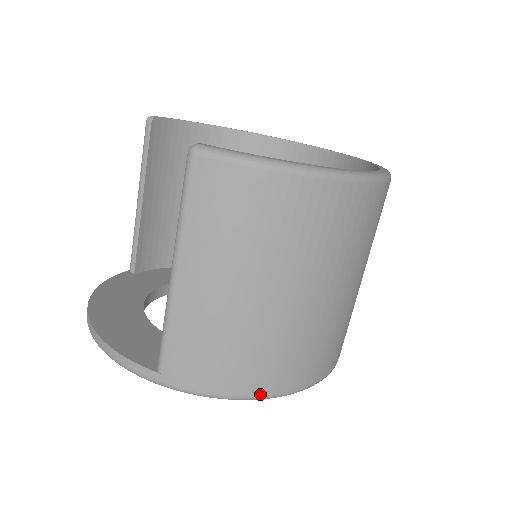
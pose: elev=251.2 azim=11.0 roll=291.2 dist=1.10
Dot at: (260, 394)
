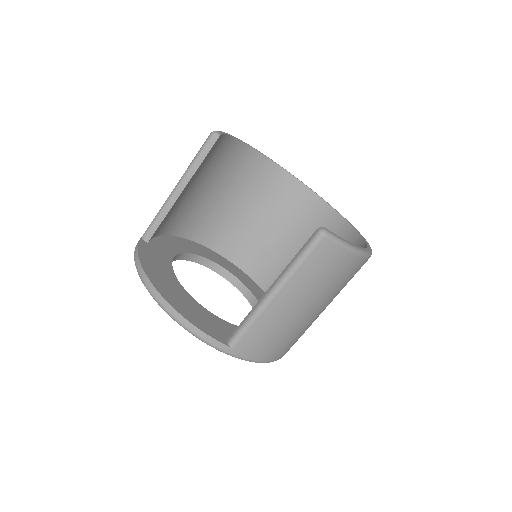
Dot at: (275, 360)
